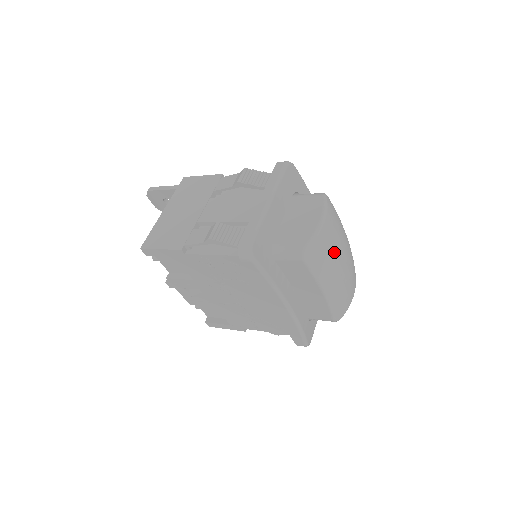
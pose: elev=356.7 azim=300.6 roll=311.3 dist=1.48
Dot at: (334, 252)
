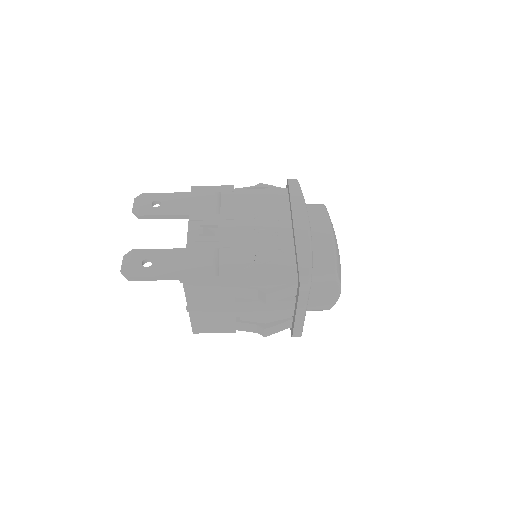
Dot at: occluded
